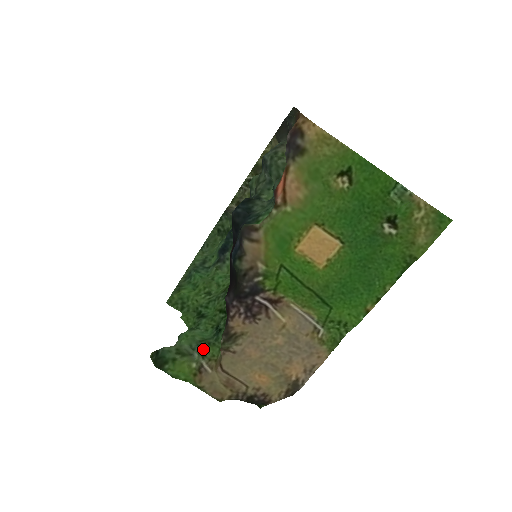
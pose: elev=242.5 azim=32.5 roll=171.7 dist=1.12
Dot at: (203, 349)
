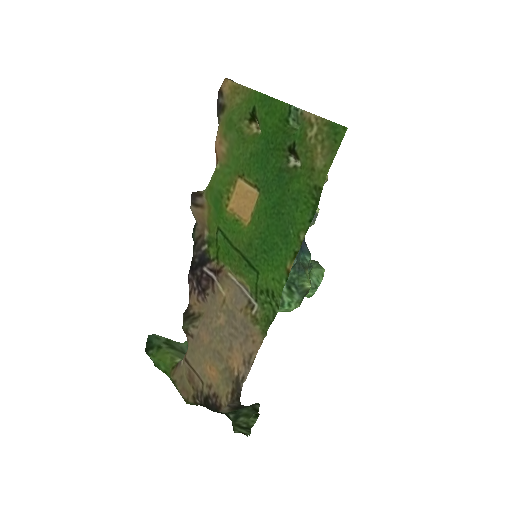
Dot at: occluded
